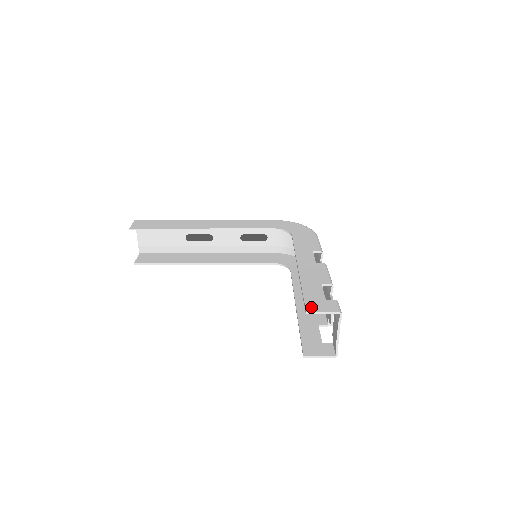
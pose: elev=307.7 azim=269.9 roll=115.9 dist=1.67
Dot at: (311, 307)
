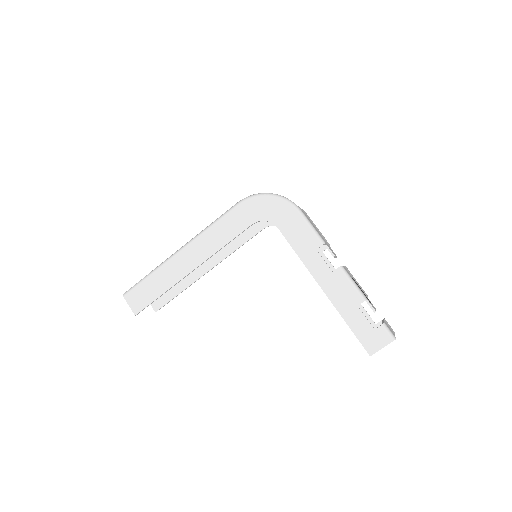
Dot at: (370, 348)
